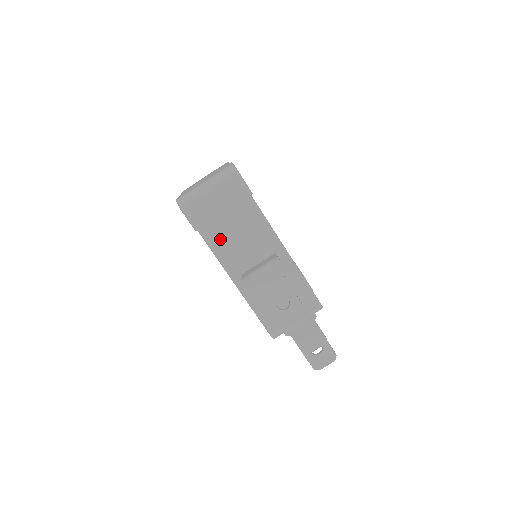
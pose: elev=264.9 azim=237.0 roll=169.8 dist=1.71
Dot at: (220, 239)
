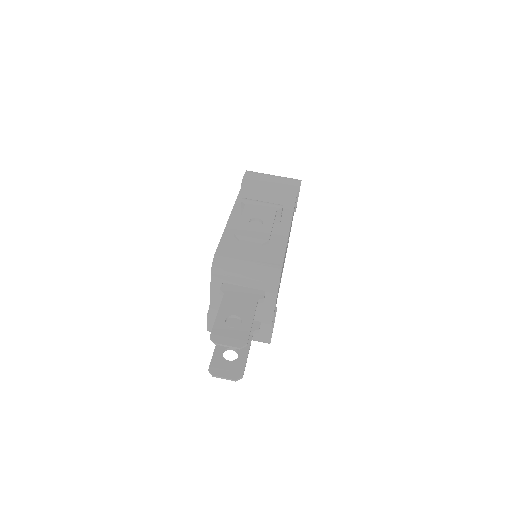
Dot at: (252, 192)
